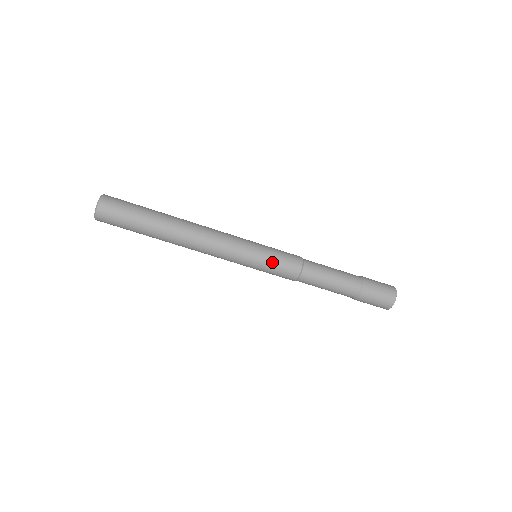
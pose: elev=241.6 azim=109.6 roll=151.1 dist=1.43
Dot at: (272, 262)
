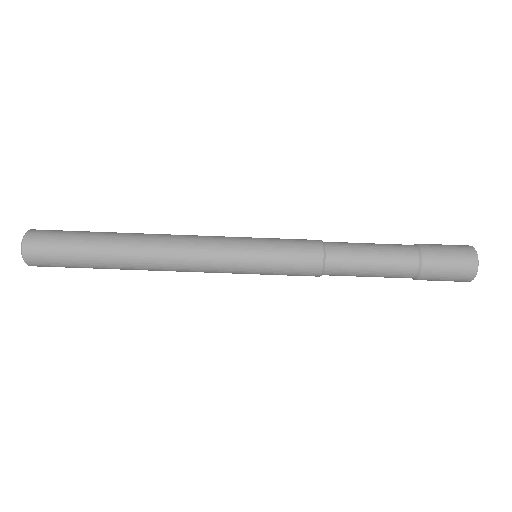
Dot at: (278, 267)
